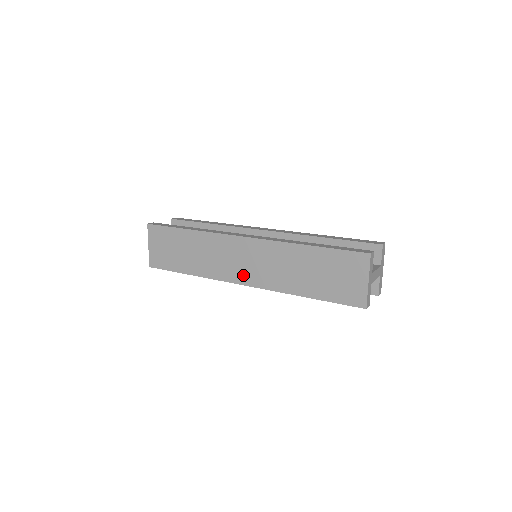
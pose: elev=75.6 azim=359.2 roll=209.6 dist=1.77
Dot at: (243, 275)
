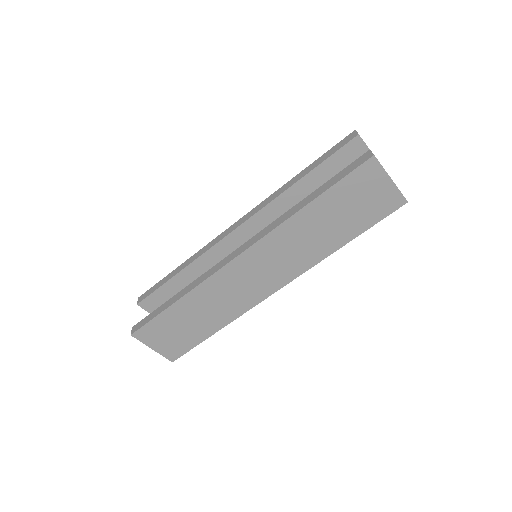
Dot at: (269, 284)
